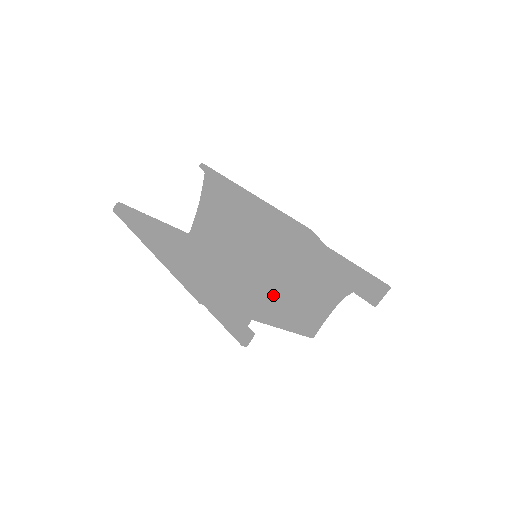
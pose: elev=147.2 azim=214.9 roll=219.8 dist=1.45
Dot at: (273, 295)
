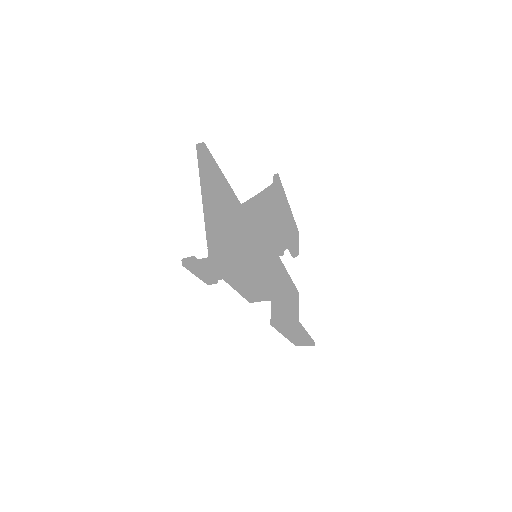
Dot at: occluded
